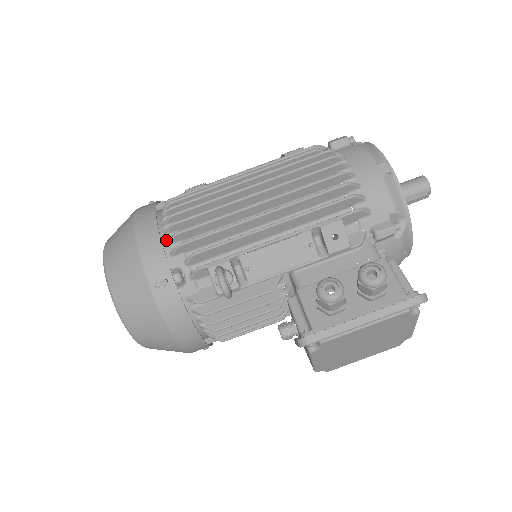
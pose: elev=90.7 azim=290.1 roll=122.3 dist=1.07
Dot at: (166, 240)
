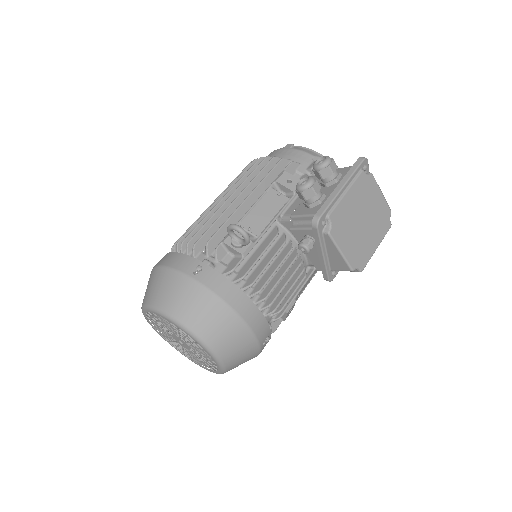
Dot at: occluded
